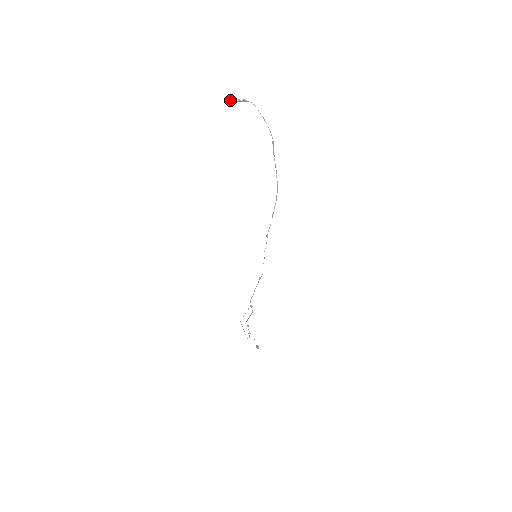
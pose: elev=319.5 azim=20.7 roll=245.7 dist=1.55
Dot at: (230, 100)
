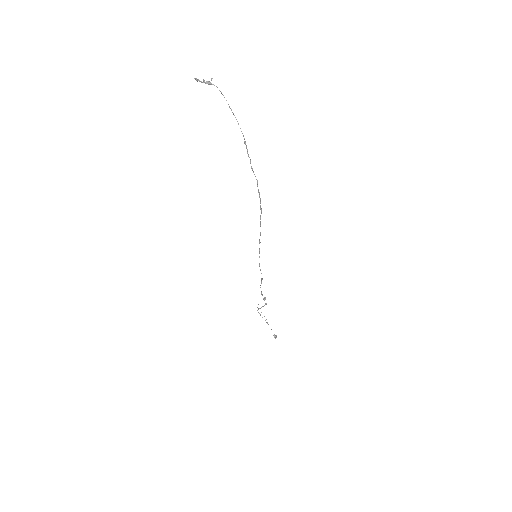
Dot at: occluded
